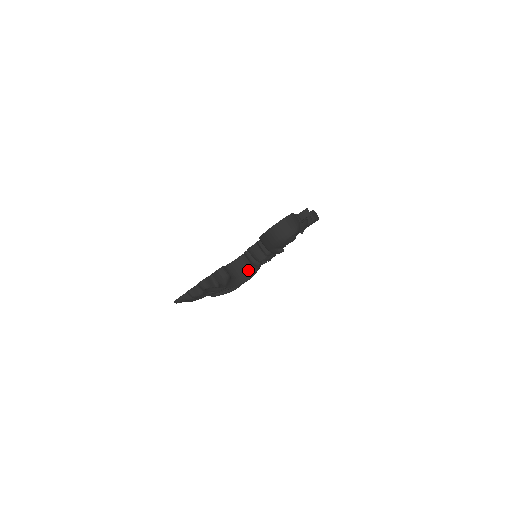
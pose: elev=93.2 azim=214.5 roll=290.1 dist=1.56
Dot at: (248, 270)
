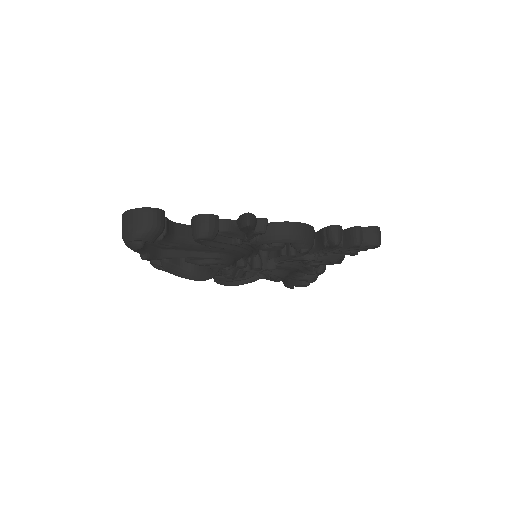
Dot at: occluded
